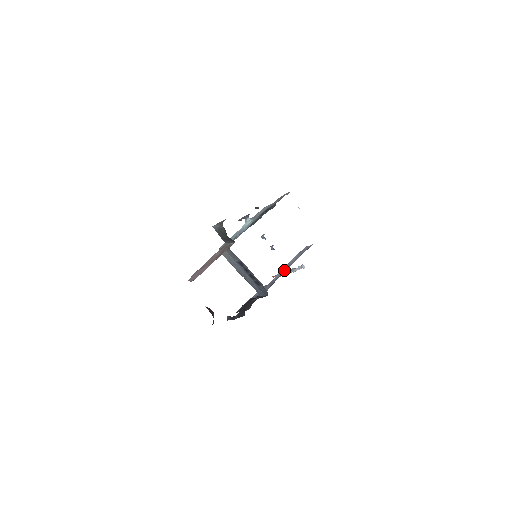
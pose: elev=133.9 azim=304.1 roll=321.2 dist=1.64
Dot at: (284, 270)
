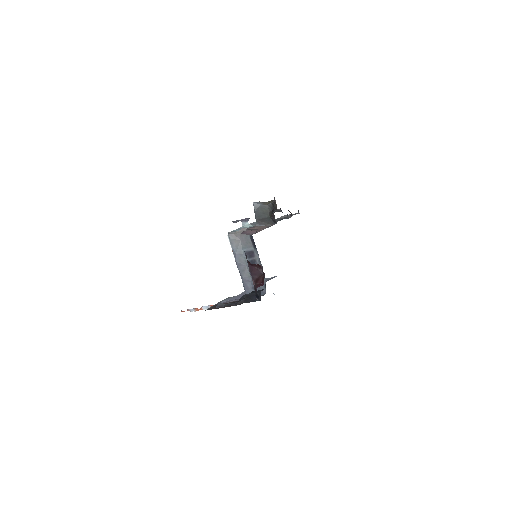
Dot at: occluded
